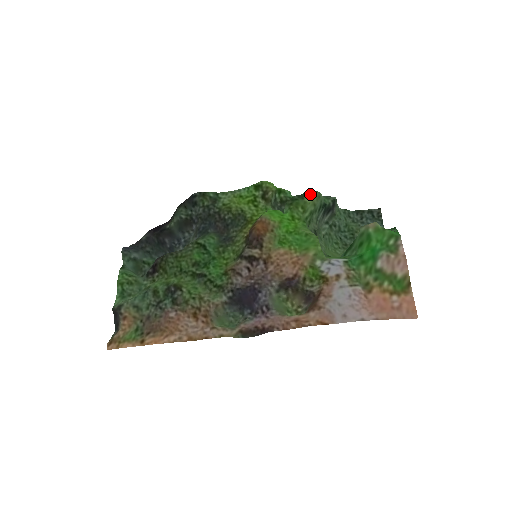
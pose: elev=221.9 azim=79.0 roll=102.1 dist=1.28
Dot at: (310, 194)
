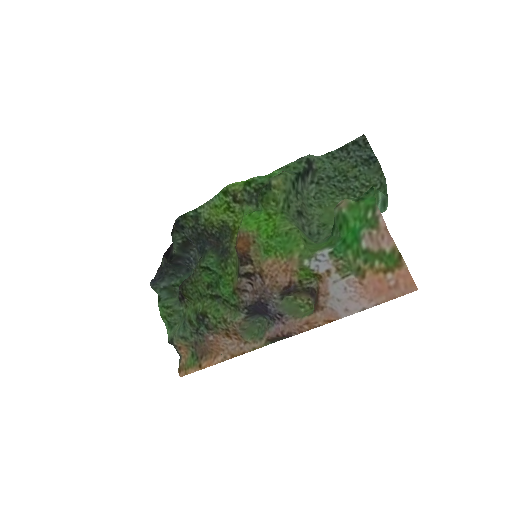
Dot at: (275, 183)
